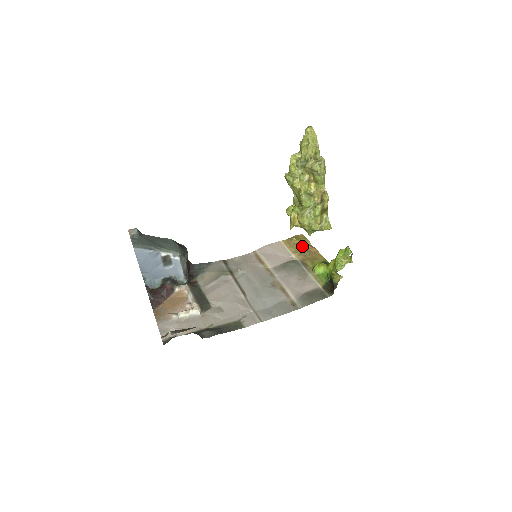
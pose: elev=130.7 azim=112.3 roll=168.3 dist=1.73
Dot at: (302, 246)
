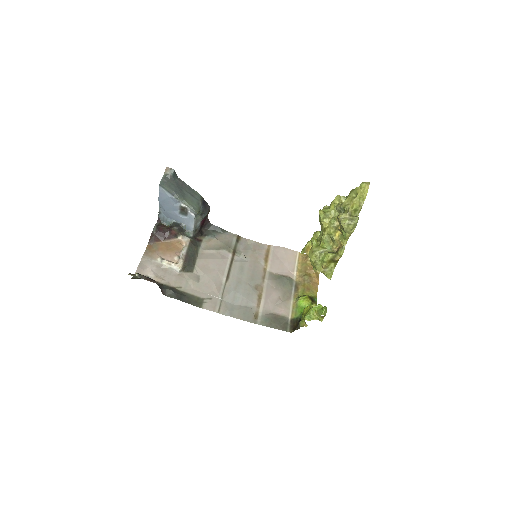
Dot at: (309, 270)
